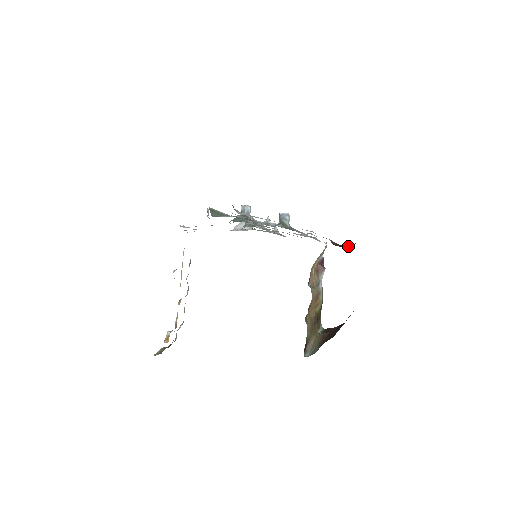
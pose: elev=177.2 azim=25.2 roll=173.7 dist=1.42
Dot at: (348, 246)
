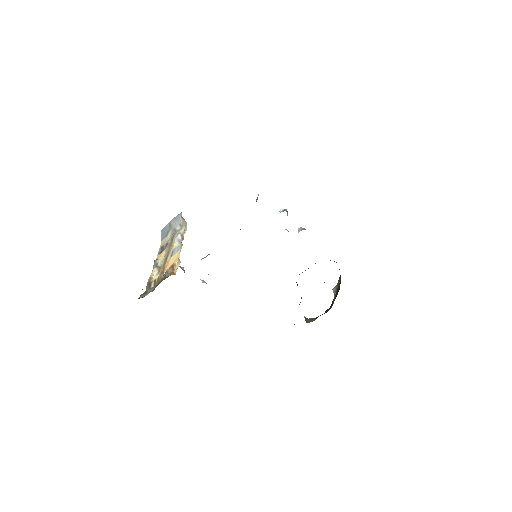
Dot at: occluded
